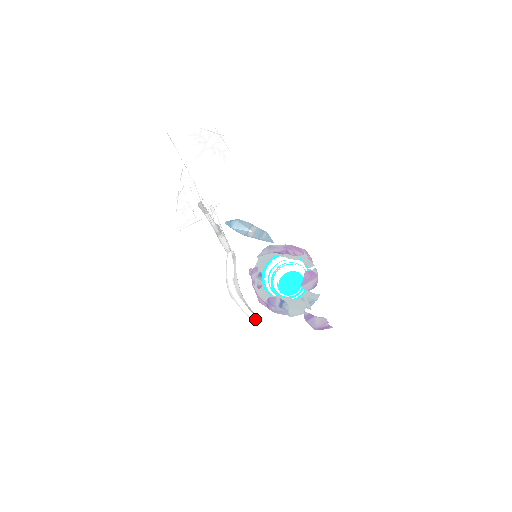
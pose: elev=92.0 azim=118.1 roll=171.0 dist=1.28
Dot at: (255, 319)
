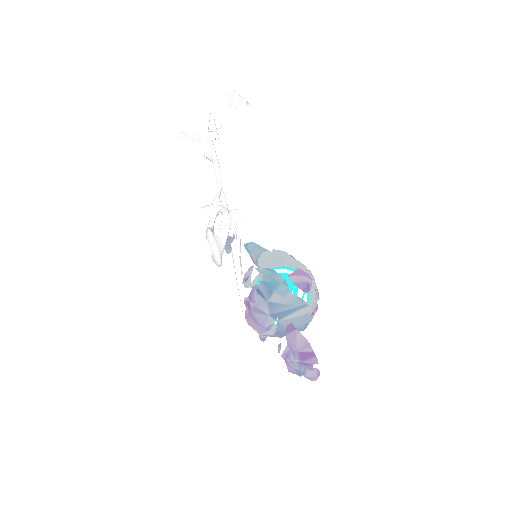
Dot at: (217, 254)
